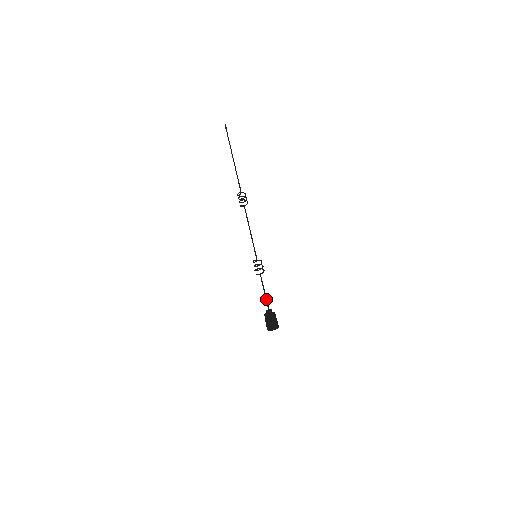
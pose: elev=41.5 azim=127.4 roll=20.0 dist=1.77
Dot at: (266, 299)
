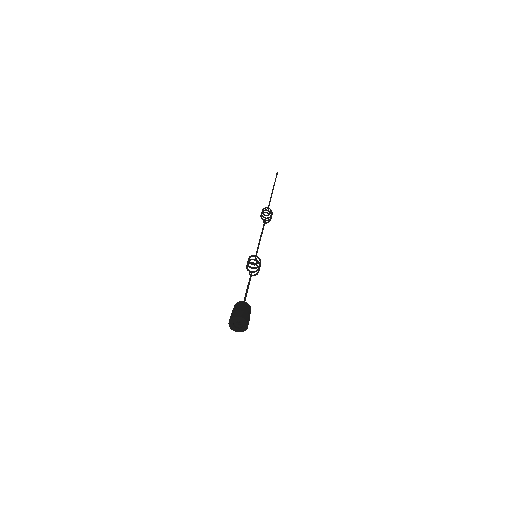
Dot at: (245, 294)
